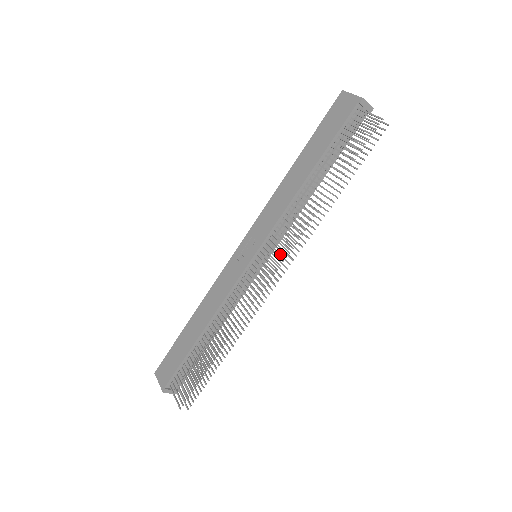
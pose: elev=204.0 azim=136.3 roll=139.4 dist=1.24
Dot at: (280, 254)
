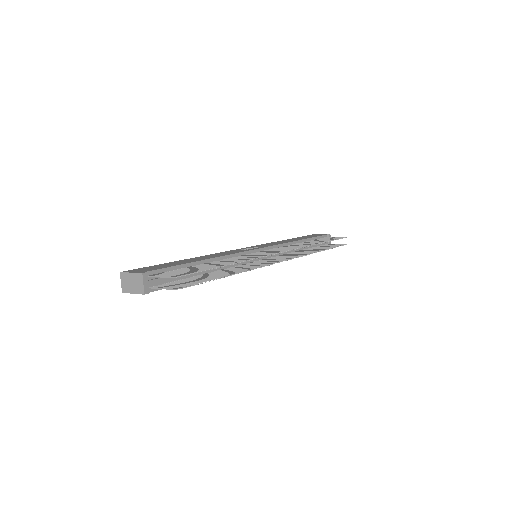
Dot at: (281, 257)
